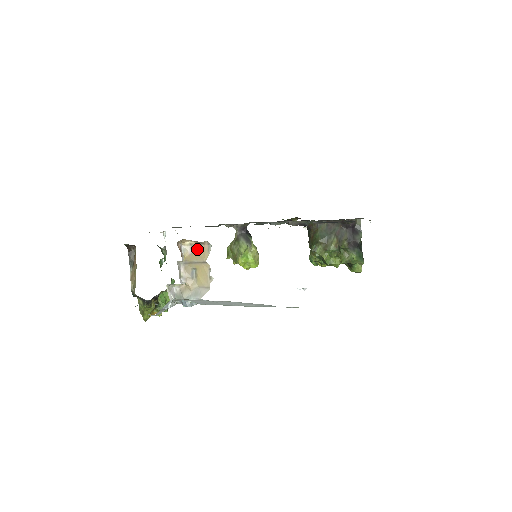
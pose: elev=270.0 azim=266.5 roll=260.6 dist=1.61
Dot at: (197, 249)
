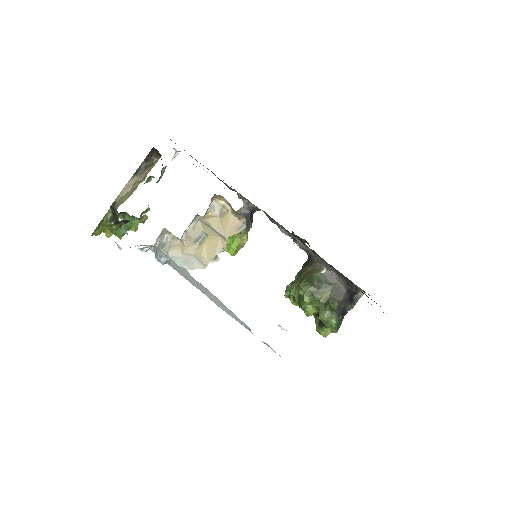
Dot at: (227, 217)
